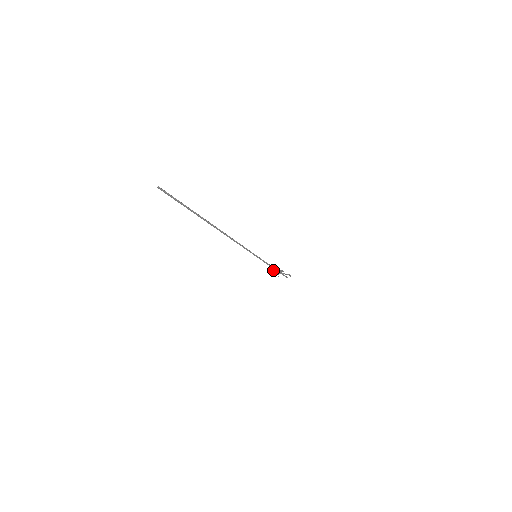
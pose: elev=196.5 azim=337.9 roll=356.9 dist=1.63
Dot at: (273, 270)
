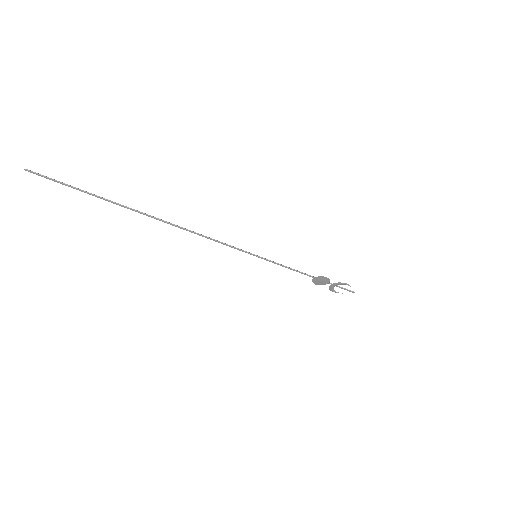
Dot at: (314, 280)
